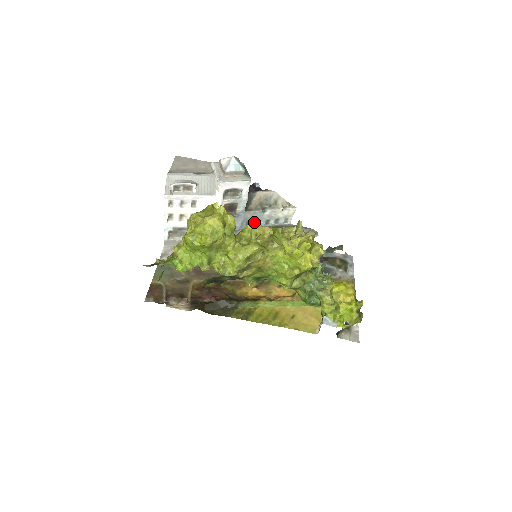
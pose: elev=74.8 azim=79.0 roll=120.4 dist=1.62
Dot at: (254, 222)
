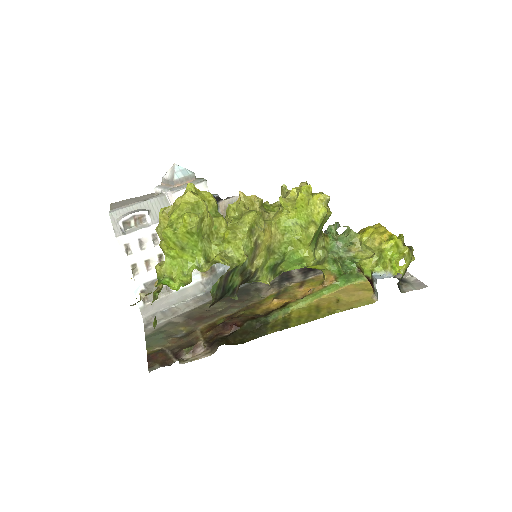
Dot at: occluded
